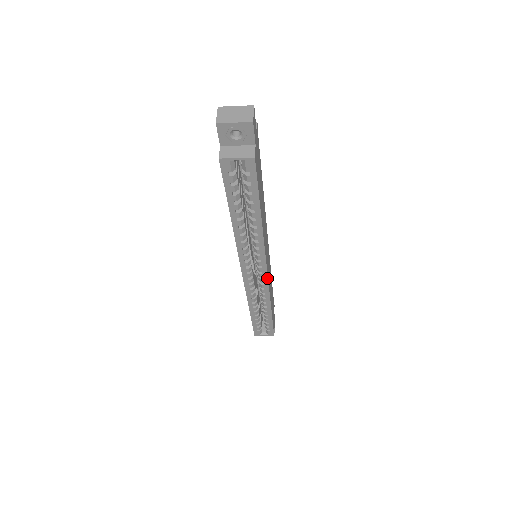
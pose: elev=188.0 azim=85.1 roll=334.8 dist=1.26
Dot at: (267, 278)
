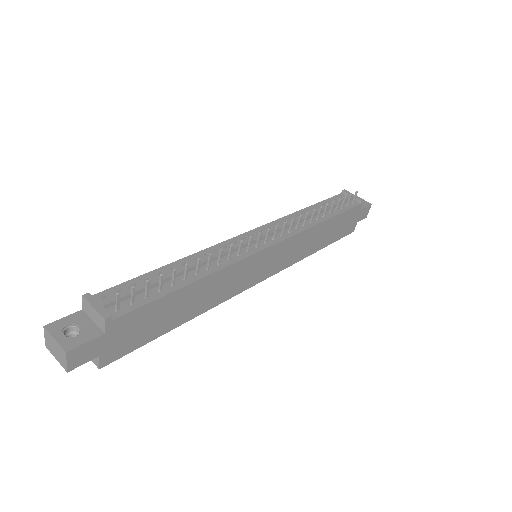
Dot at: occluded
